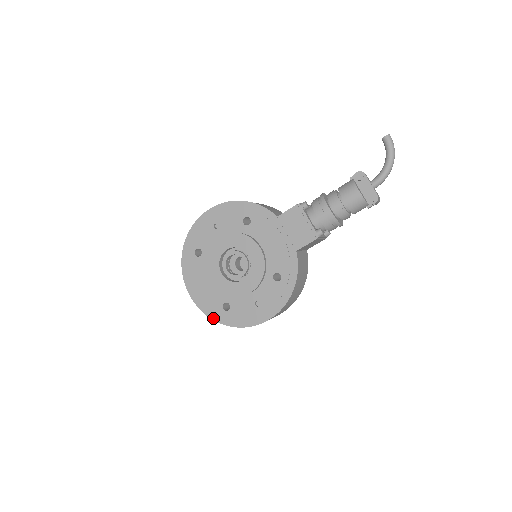
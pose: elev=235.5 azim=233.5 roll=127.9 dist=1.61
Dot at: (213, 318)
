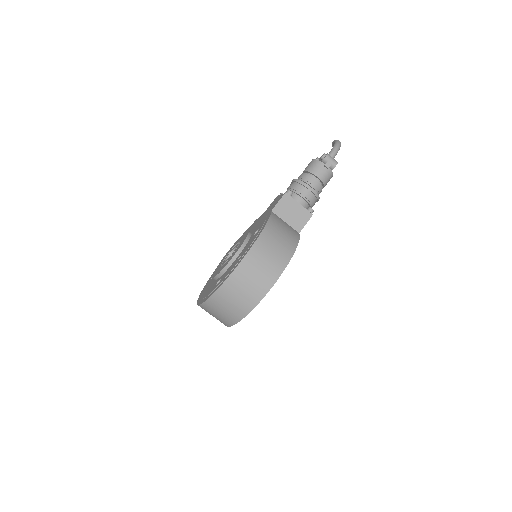
Dot at: (207, 299)
